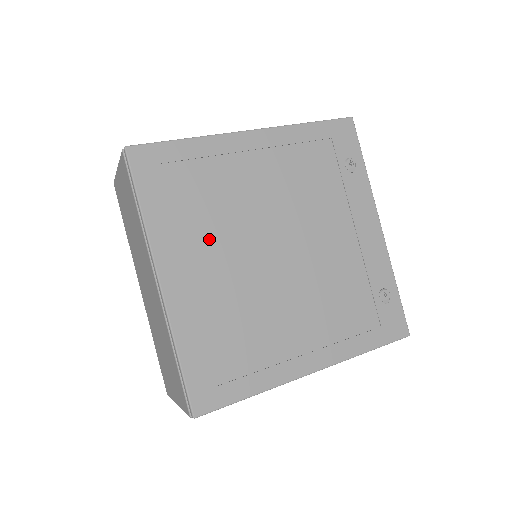
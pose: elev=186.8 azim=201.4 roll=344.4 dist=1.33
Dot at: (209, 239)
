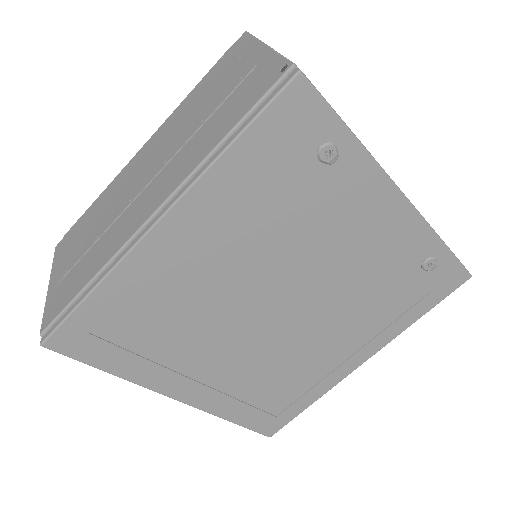
Dot at: (195, 349)
